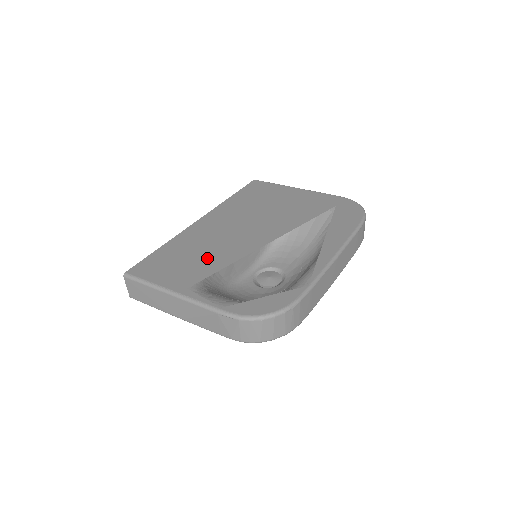
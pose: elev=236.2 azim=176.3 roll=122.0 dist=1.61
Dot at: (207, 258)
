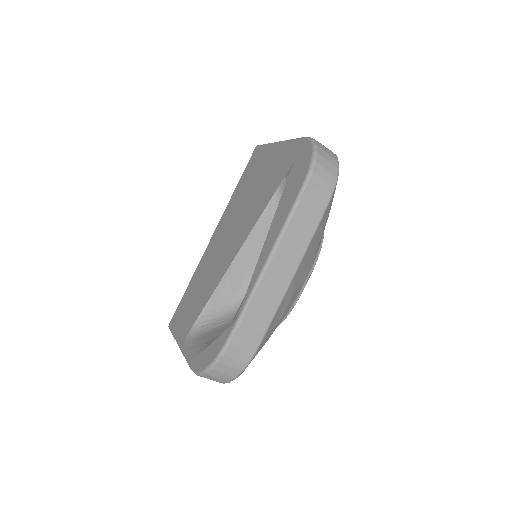
Dot at: (201, 295)
